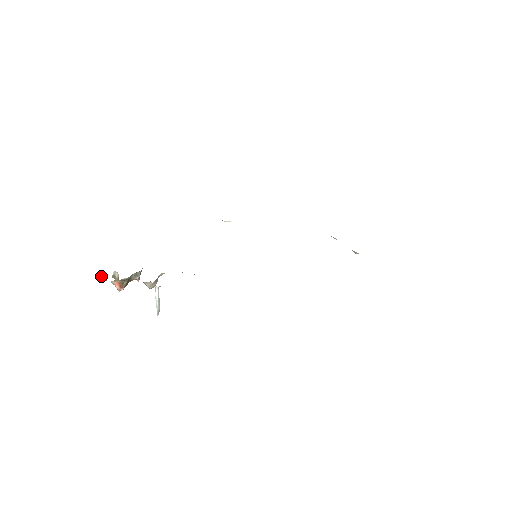
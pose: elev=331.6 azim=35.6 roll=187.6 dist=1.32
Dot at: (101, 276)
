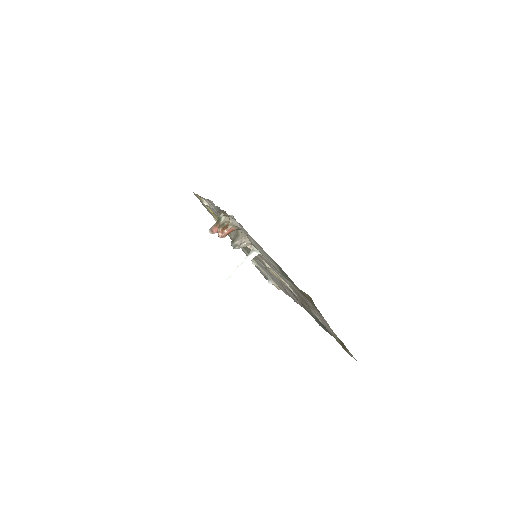
Dot at: (226, 214)
